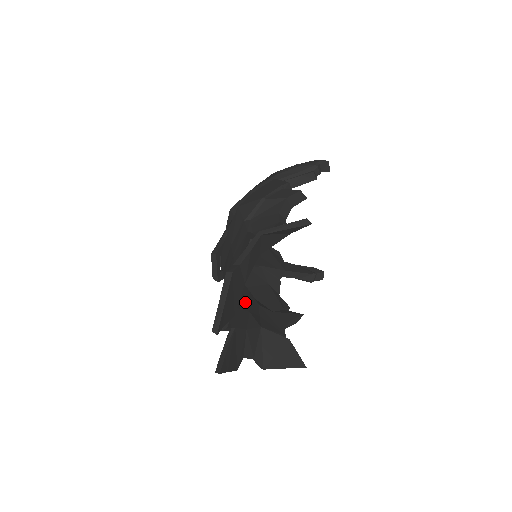
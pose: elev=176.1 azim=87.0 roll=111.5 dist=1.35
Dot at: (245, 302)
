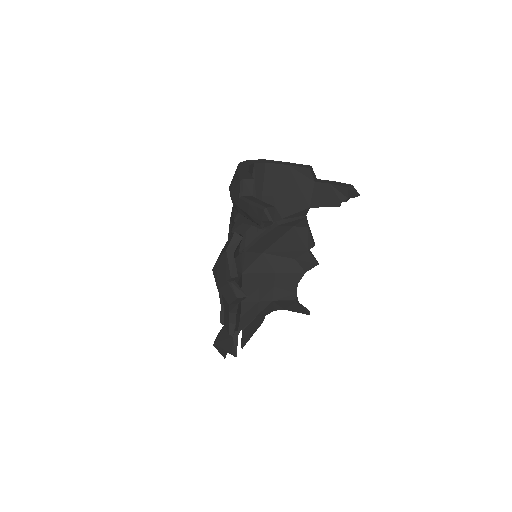
Dot at: (254, 296)
